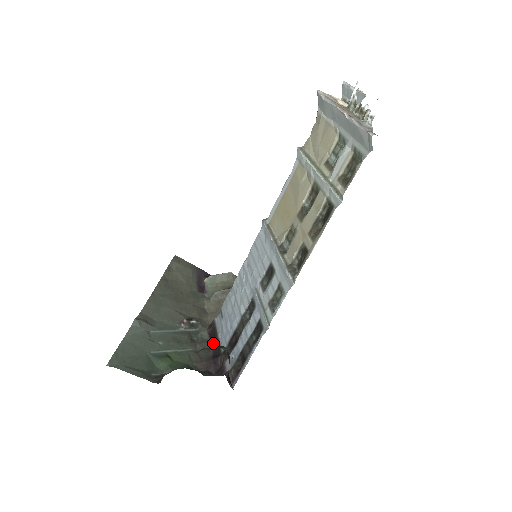
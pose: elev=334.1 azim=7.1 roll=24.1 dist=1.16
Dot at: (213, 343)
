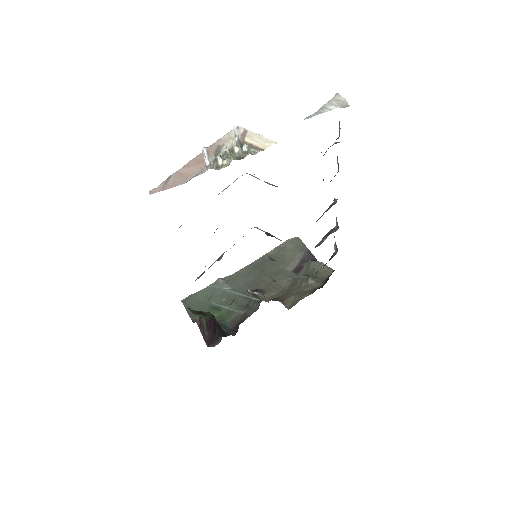
Dot at: occluded
